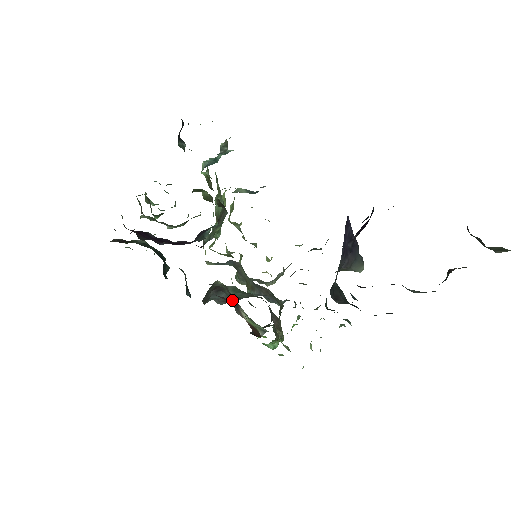
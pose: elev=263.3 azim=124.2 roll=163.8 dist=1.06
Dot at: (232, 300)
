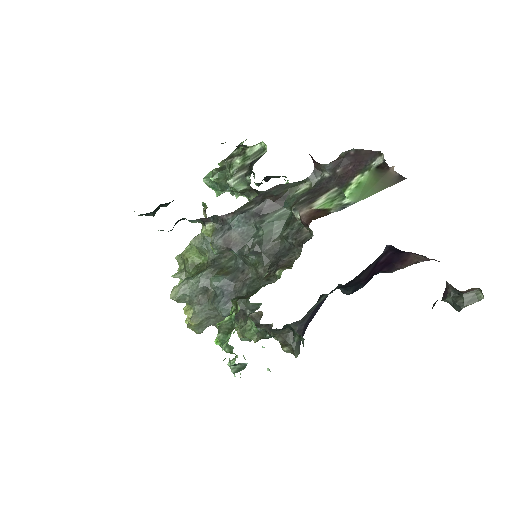
Dot at: (302, 201)
